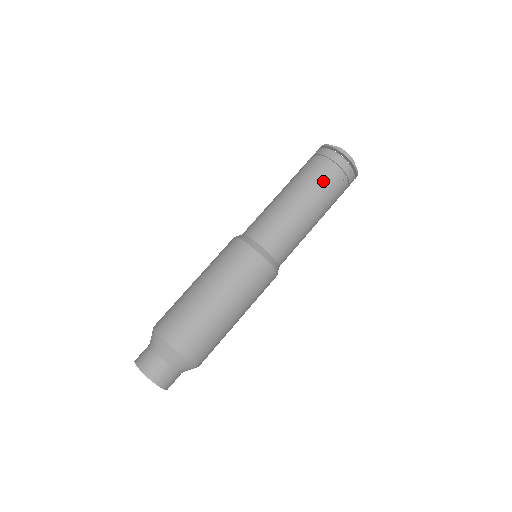
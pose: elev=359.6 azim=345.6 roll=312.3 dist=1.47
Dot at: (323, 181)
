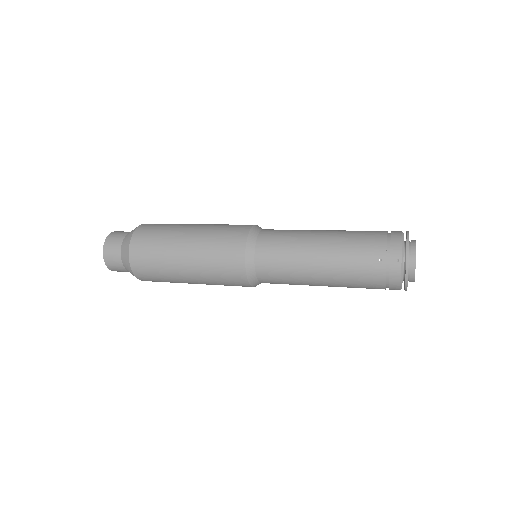
Dot at: (361, 240)
